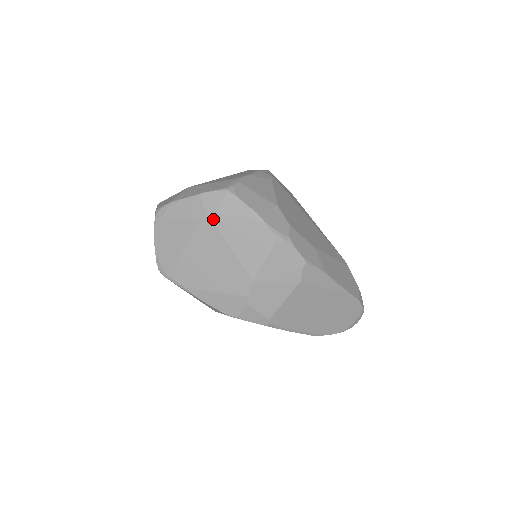
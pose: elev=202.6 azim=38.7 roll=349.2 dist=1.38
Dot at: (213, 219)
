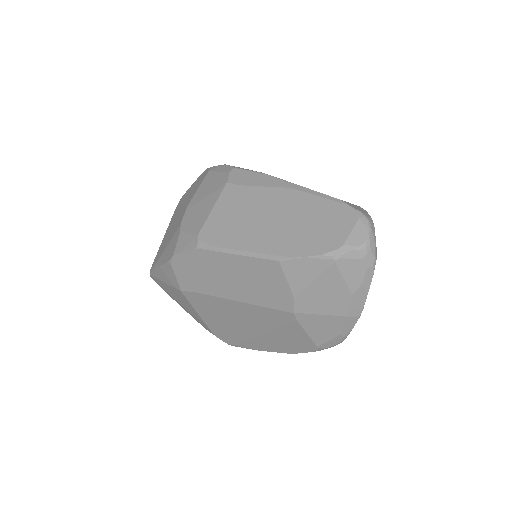
Dot at: (181, 199)
